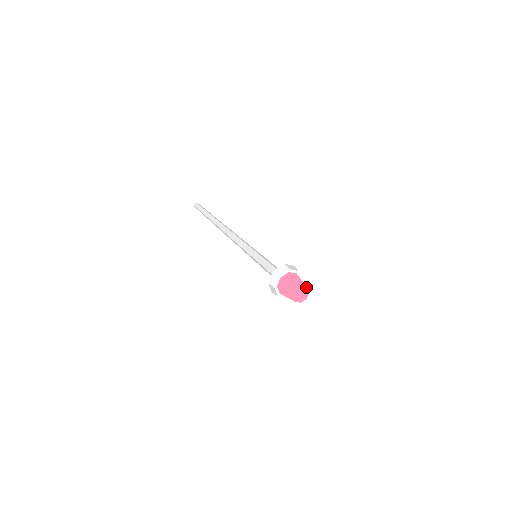
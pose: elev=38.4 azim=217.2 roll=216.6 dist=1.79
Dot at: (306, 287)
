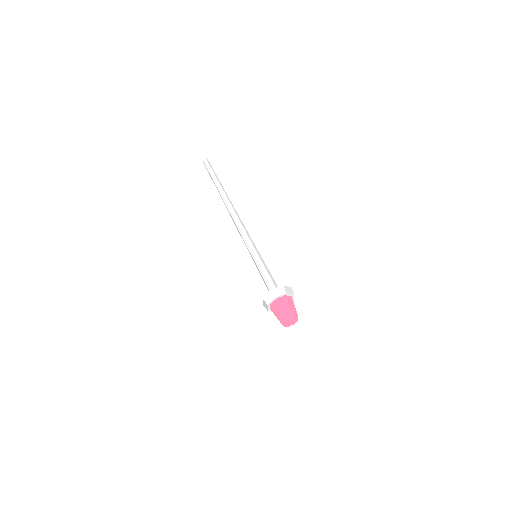
Dot at: (292, 317)
